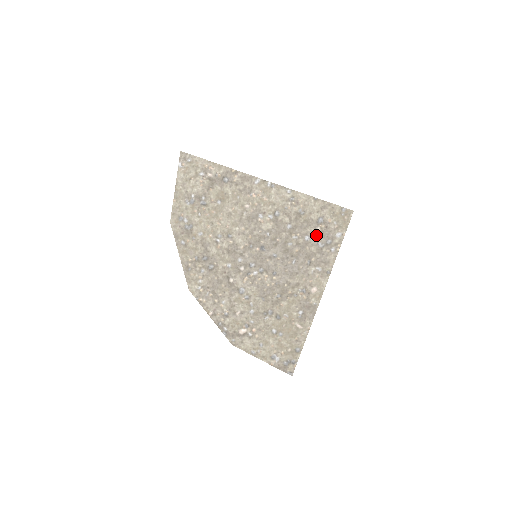
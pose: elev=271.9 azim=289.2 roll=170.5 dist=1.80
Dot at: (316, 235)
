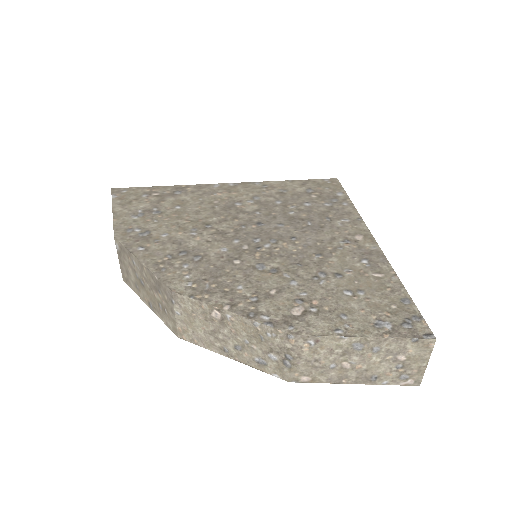
Dot at: (315, 200)
